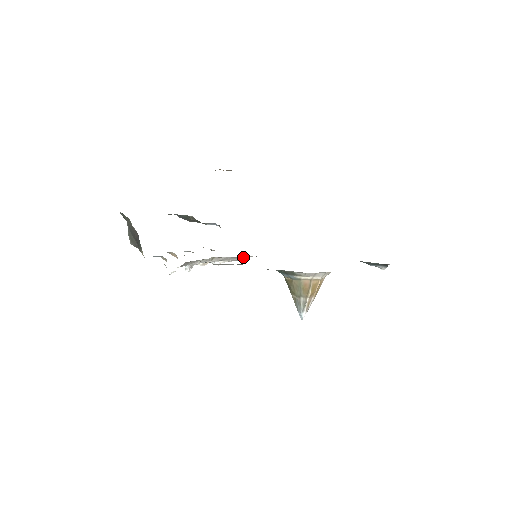
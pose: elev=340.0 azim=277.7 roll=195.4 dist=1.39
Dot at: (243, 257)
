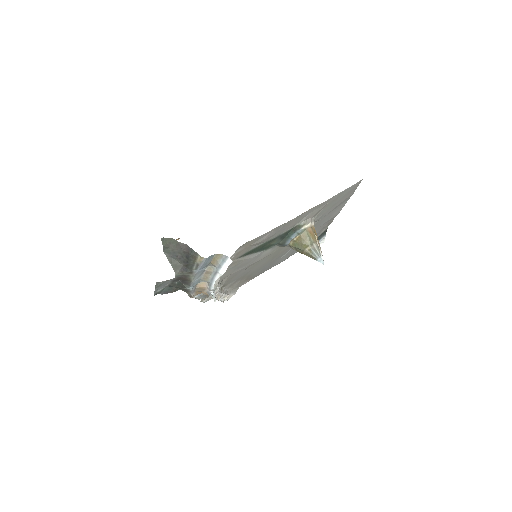
Dot at: (234, 290)
